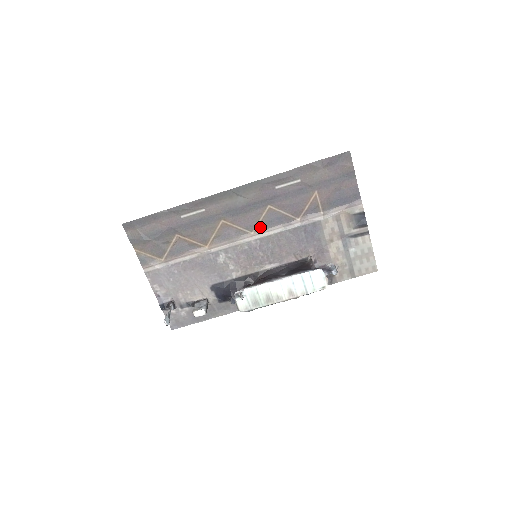
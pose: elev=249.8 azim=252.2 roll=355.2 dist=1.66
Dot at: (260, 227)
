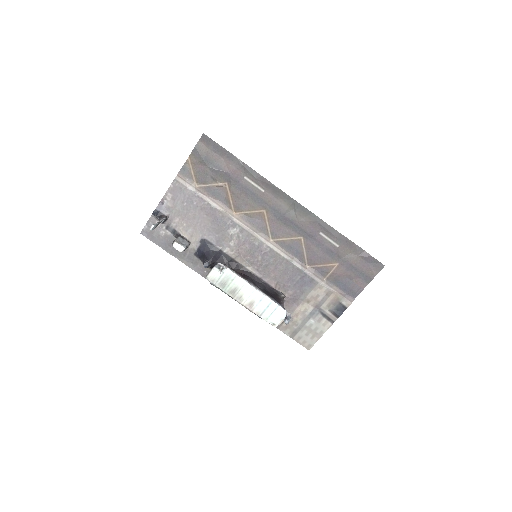
Dot at: (280, 242)
